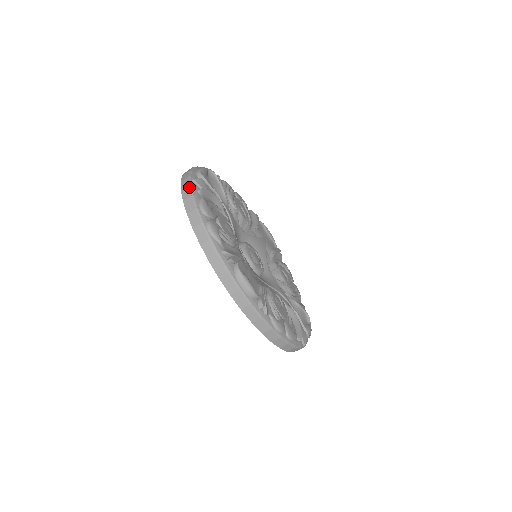
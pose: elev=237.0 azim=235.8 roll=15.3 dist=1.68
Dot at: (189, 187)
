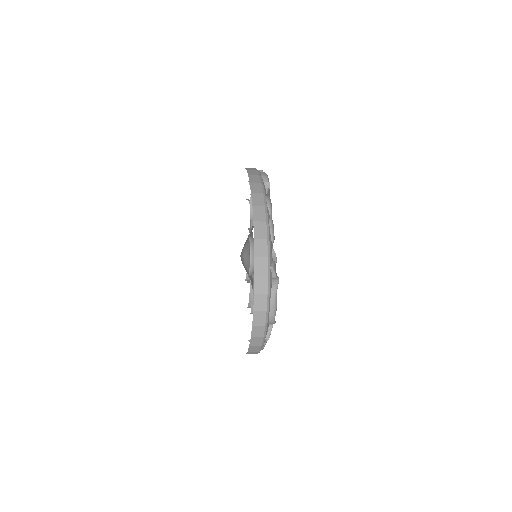
Dot at: (261, 348)
